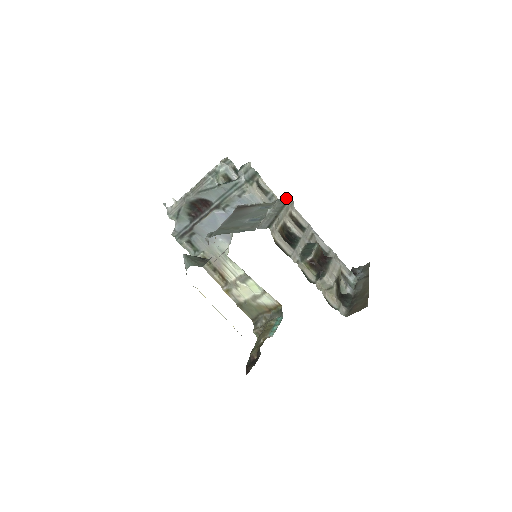
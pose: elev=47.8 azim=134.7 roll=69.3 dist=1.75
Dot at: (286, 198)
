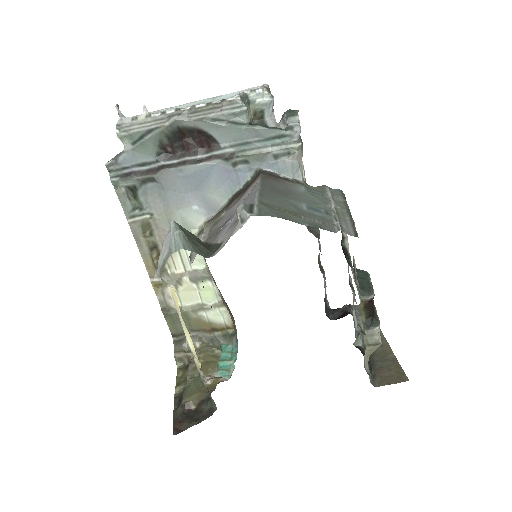
Dot at: (339, 189)
